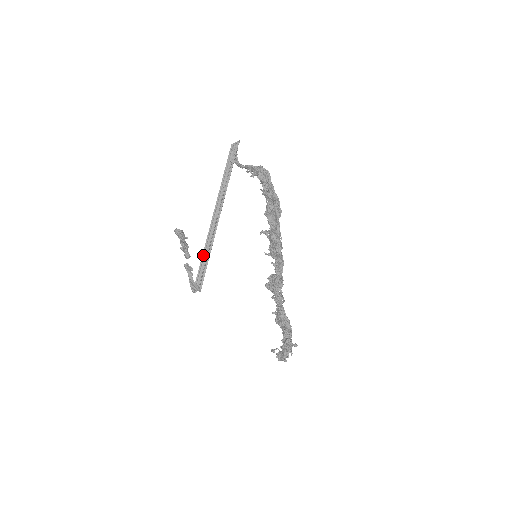
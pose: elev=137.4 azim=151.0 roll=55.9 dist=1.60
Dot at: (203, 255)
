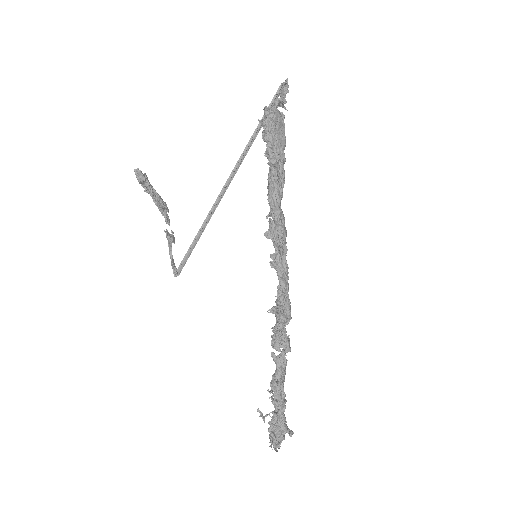
Dot at: occluded
